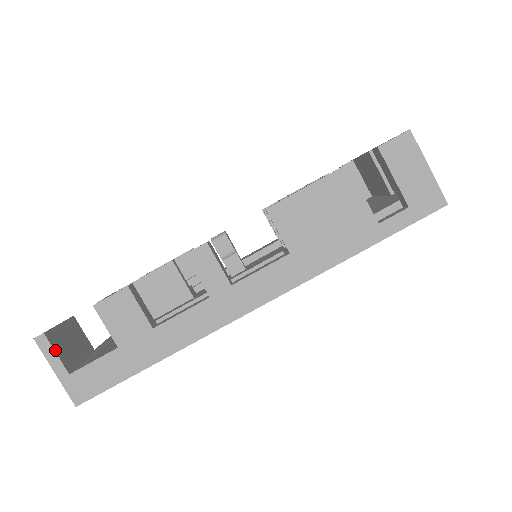
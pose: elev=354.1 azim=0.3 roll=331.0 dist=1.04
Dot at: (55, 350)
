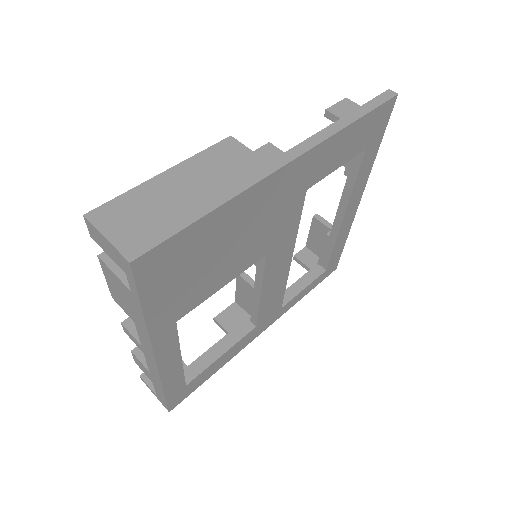
Dot at: (147, 384)
